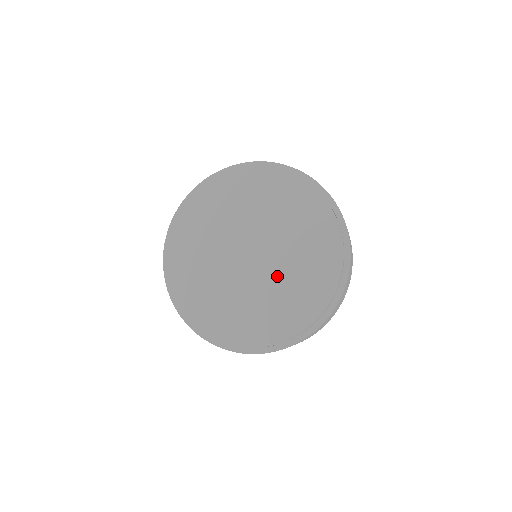
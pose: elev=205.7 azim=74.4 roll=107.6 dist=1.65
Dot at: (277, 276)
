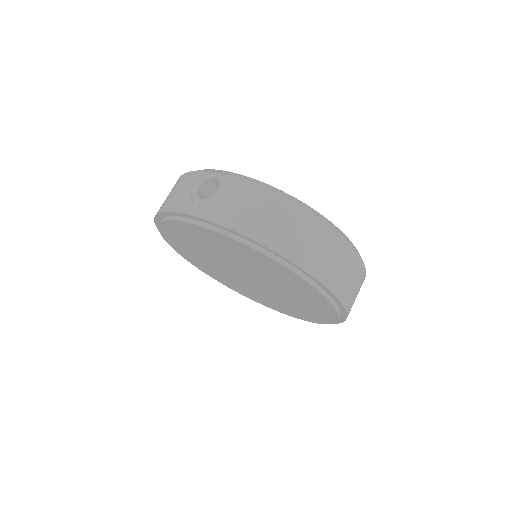
Dot at: (278, 295)
